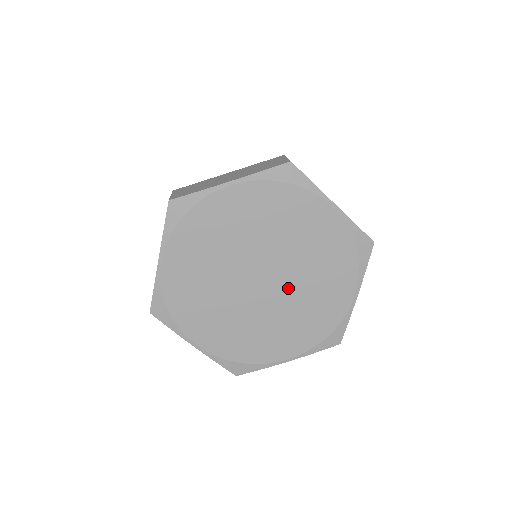
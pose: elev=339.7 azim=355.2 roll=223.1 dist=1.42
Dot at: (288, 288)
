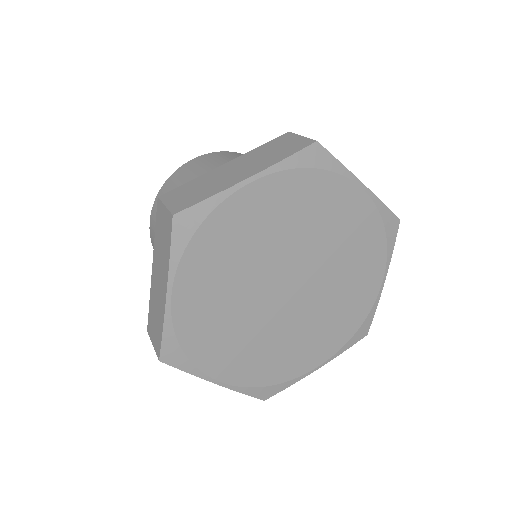
Dot at: (294, 315)
